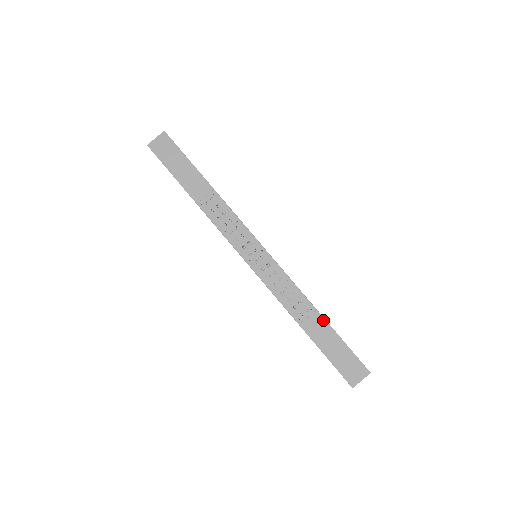
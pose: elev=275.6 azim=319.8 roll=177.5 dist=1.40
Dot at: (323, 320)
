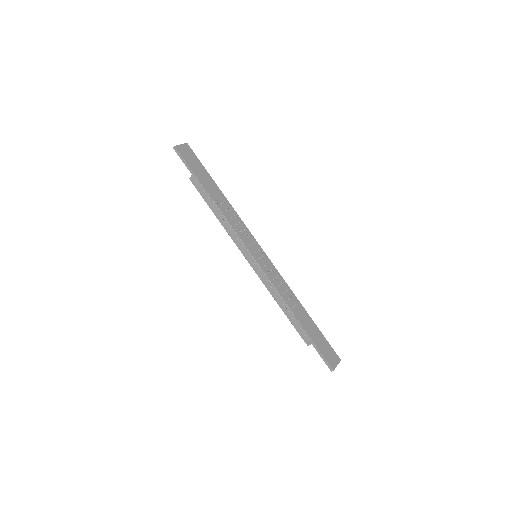
Dot at: (307, 314)
